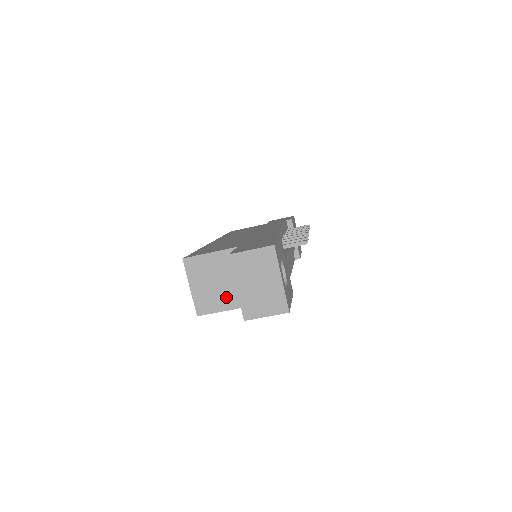
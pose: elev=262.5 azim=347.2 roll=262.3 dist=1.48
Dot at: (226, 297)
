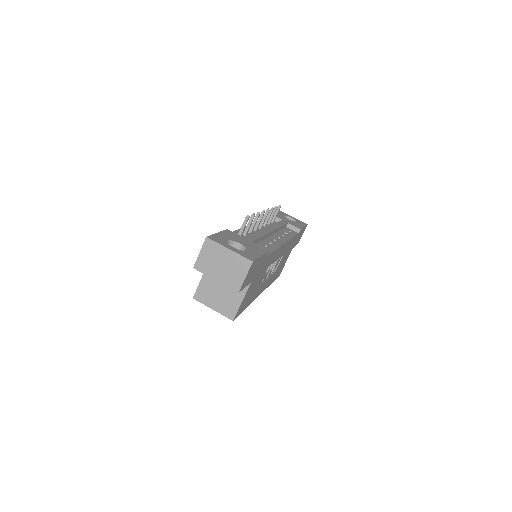
Dot at: (234, 293)
